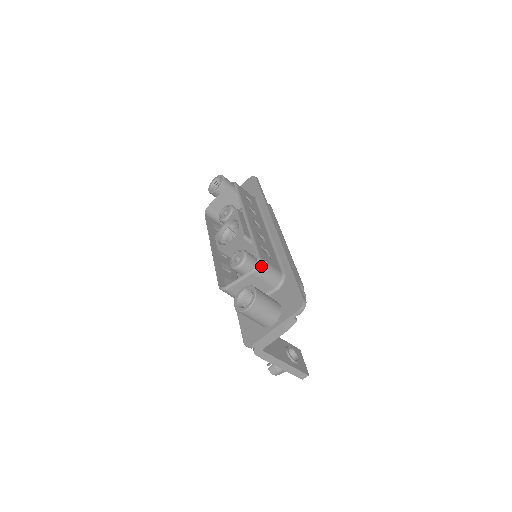
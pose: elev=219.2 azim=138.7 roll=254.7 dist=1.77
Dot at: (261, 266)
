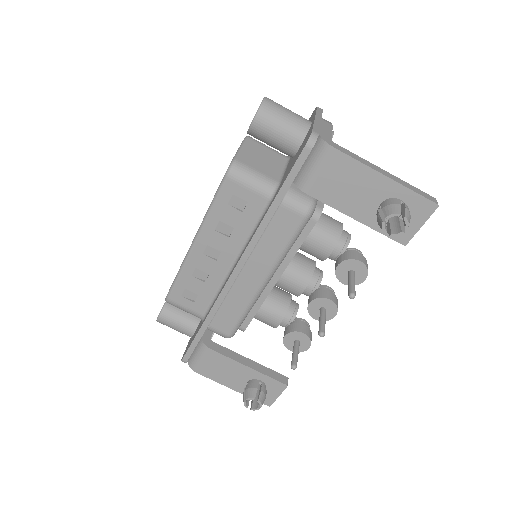
Dot at: occluded
